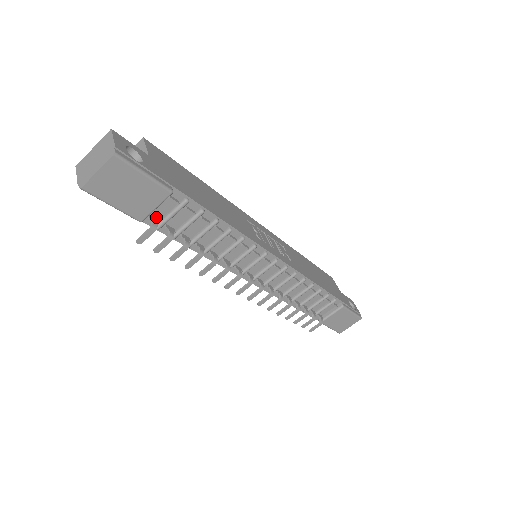
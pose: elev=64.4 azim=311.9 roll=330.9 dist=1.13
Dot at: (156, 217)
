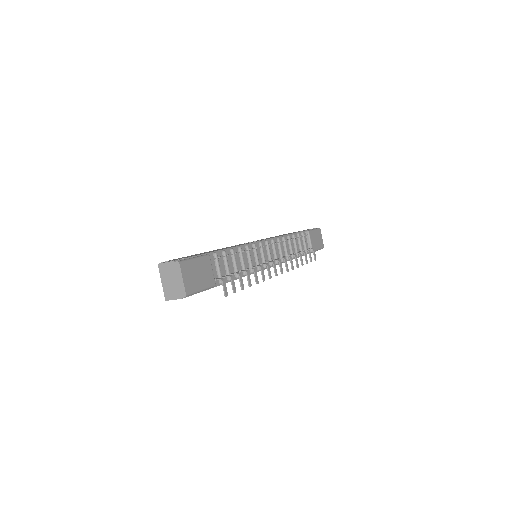
Dot at: (215, 278)
